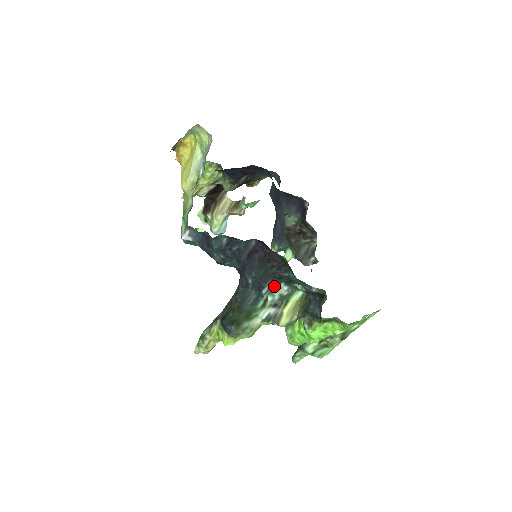
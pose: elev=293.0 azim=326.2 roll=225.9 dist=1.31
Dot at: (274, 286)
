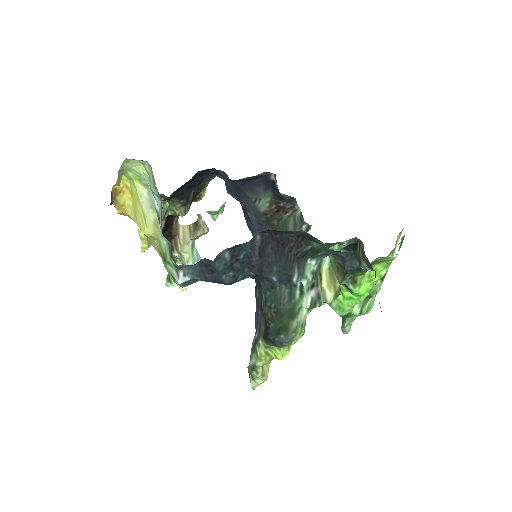
Dot at: (302, 267)
